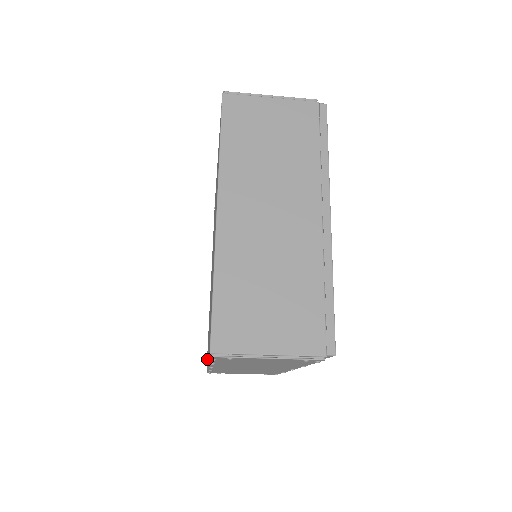
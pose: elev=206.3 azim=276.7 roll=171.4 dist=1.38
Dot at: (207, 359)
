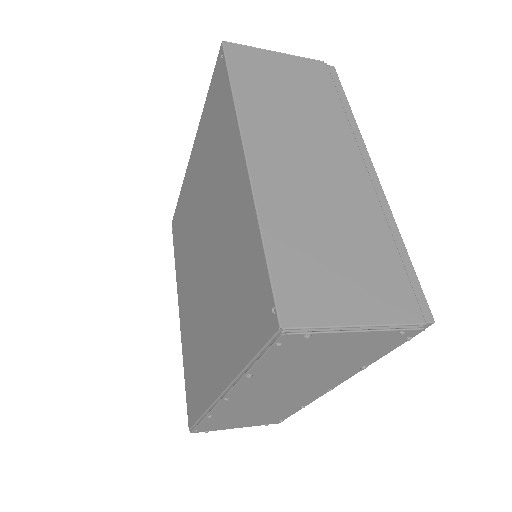
Dot at: (204, 400)
